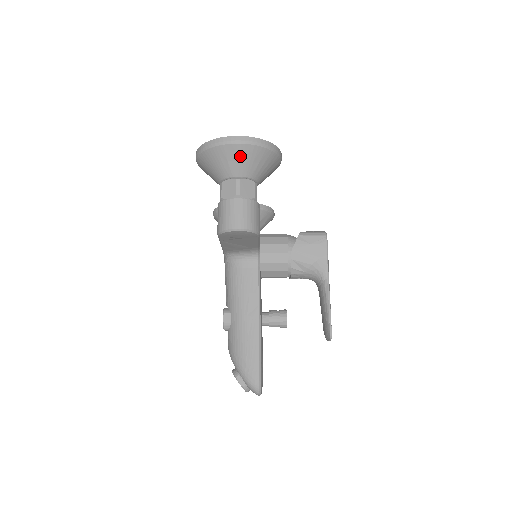
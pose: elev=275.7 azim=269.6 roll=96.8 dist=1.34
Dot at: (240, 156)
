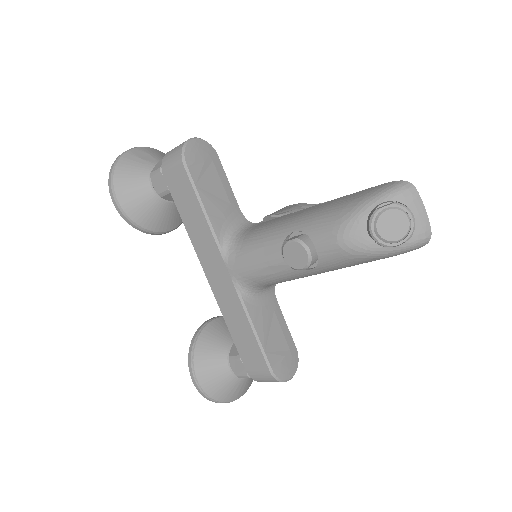
Dot at: (147, 153)
